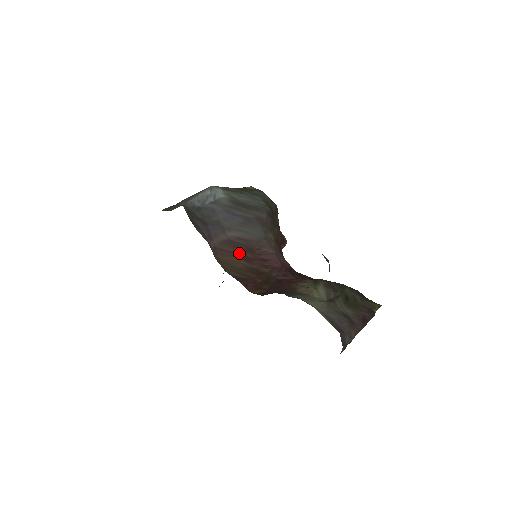
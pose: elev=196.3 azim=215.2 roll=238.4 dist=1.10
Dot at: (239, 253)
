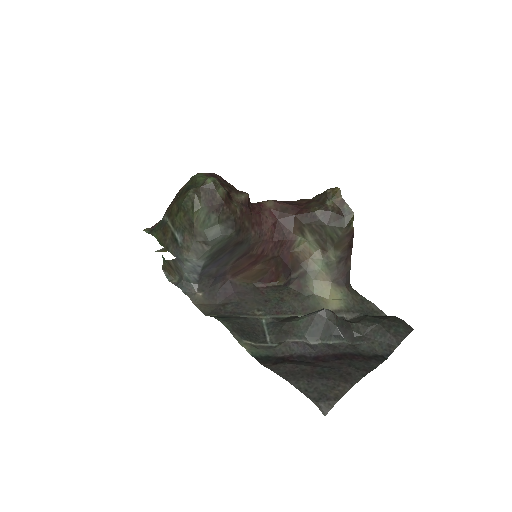
Dot at: (246, 266)
